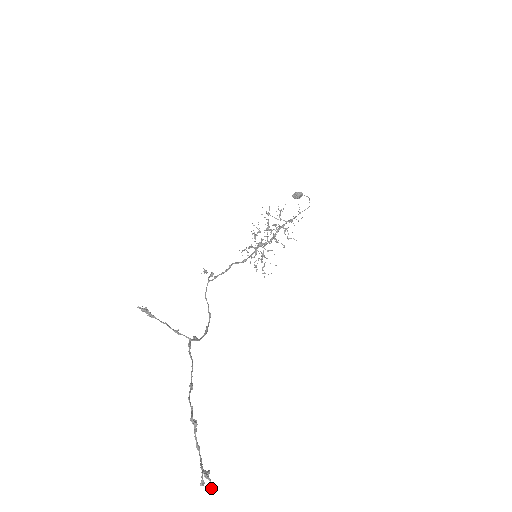
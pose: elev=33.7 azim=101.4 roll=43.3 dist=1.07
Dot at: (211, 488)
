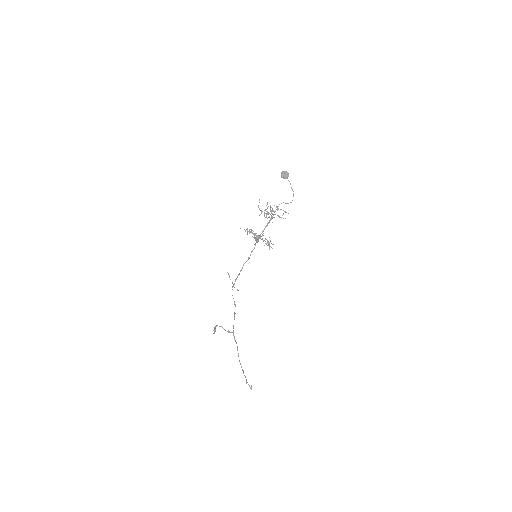
Dot at: (251, 388)
